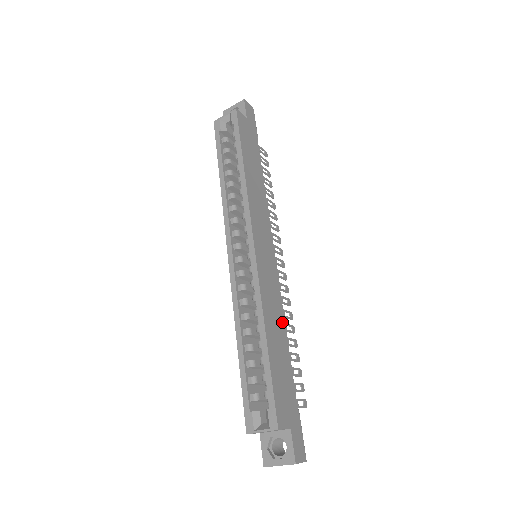
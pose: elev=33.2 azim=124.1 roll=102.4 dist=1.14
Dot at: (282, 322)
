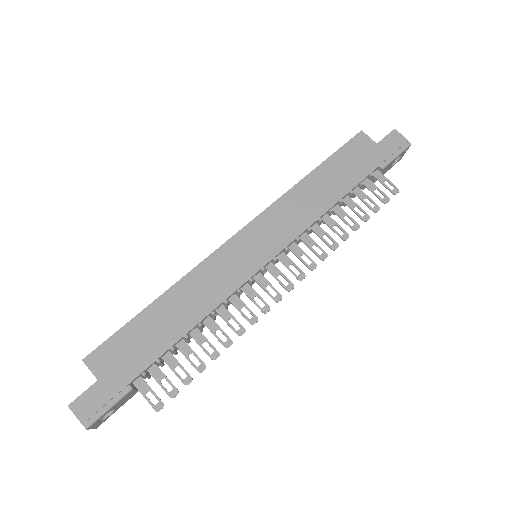
Dot at: (202, 311)
